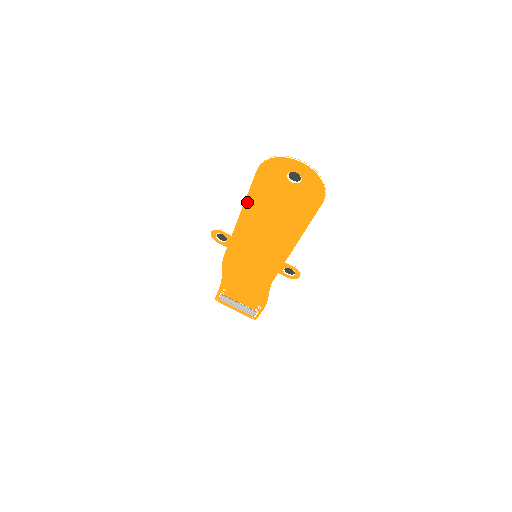
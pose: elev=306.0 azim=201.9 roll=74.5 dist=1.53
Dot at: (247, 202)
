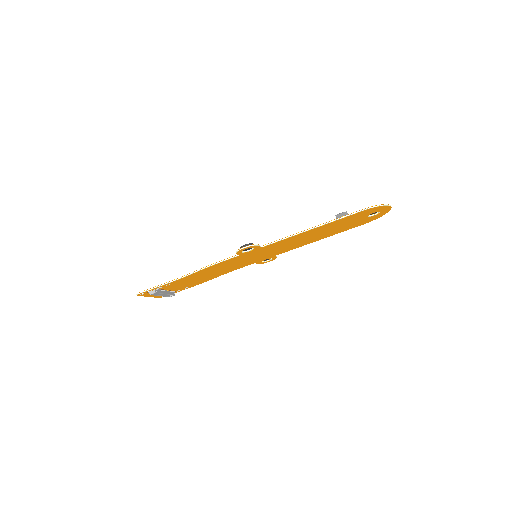
Dot at: (319, 227)
